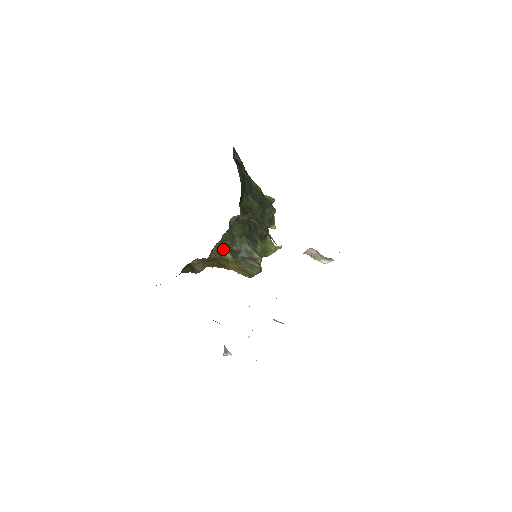
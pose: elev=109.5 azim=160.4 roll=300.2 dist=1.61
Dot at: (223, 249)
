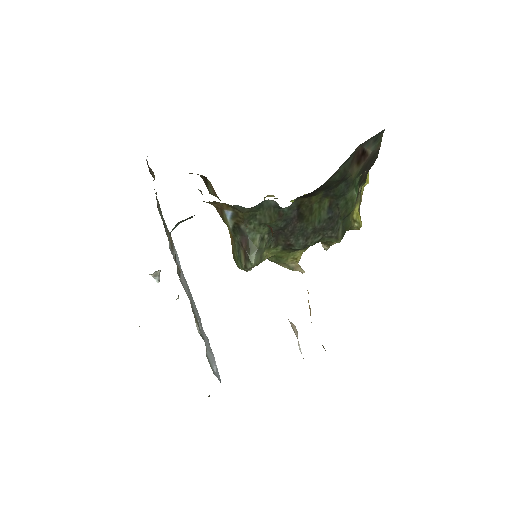
Dot at: (230, 213)
